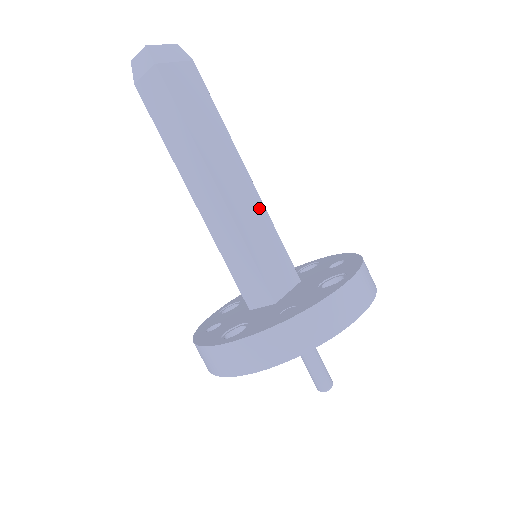
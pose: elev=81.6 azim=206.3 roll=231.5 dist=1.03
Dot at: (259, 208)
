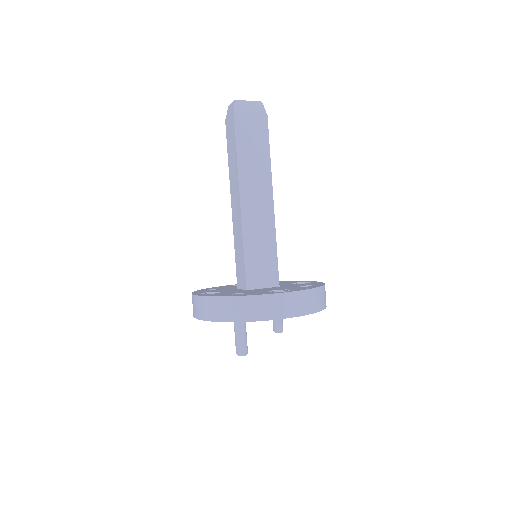
Dot at: (269, 225)
